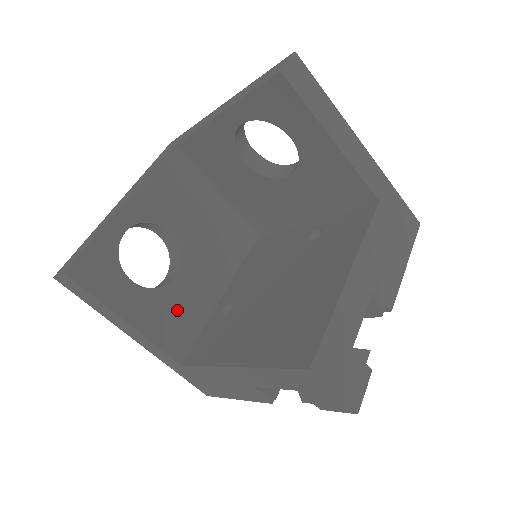
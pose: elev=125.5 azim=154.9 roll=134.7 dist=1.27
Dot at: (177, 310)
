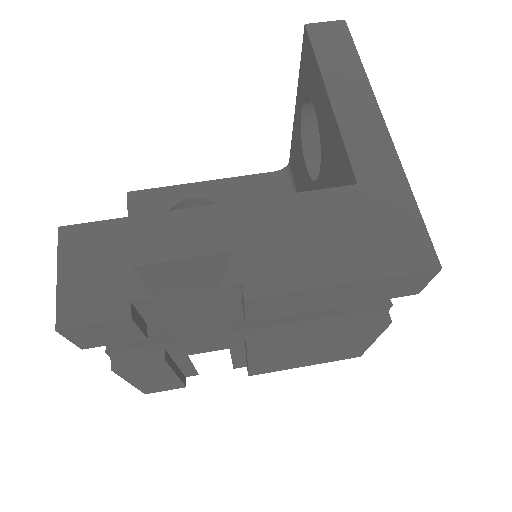
Dot at: occluded
